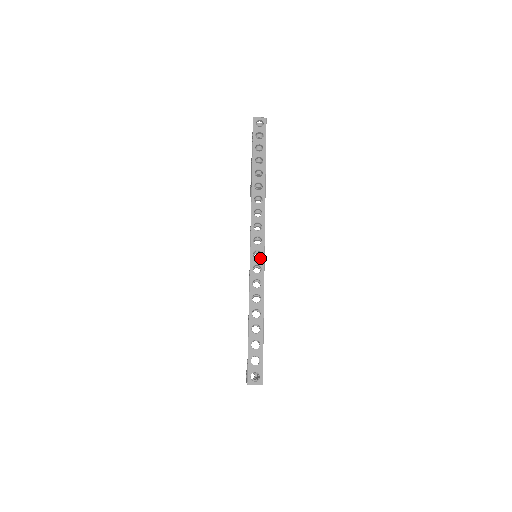
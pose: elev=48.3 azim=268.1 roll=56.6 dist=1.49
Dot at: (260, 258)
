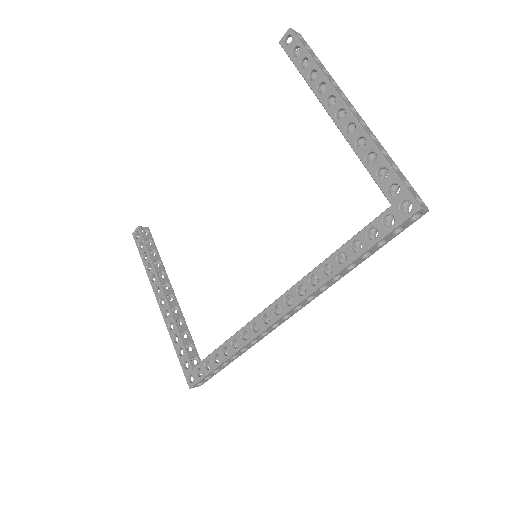
Dot at: (274, 328)
